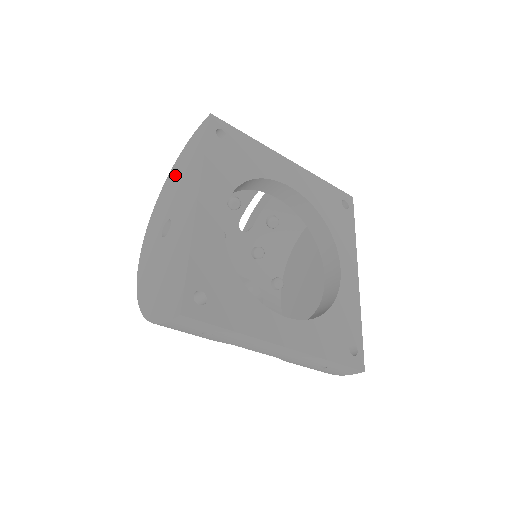
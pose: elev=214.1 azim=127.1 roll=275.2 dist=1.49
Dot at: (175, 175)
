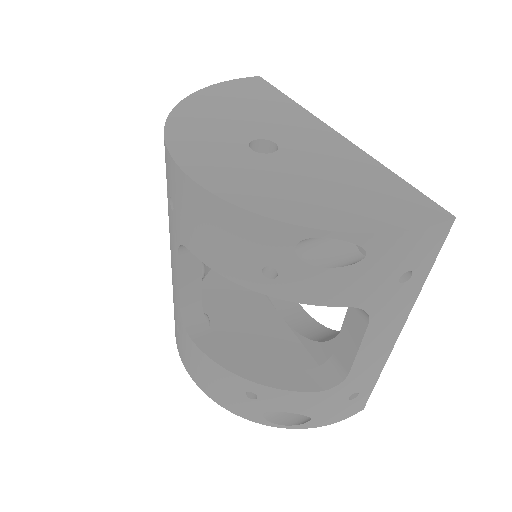
Dot at: (214, 104)
